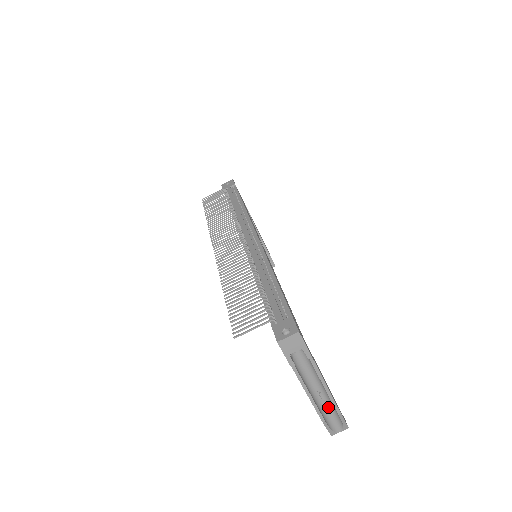
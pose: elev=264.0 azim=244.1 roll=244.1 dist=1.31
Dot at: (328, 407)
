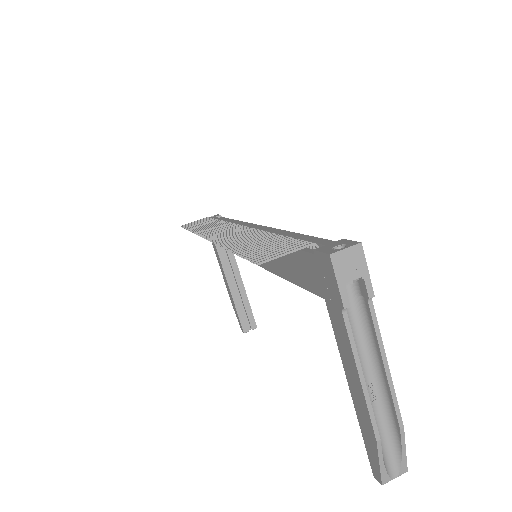
Dot at: (381, 421)
